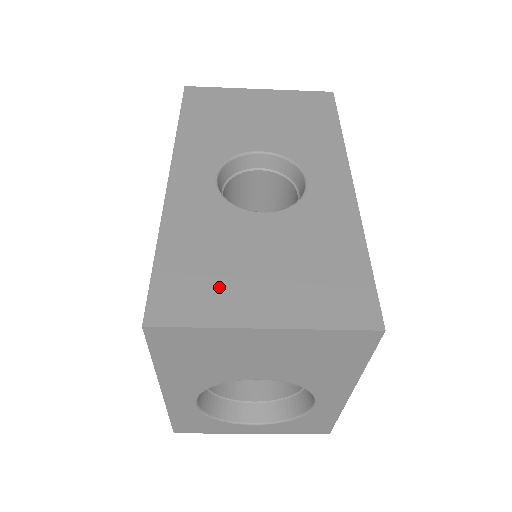
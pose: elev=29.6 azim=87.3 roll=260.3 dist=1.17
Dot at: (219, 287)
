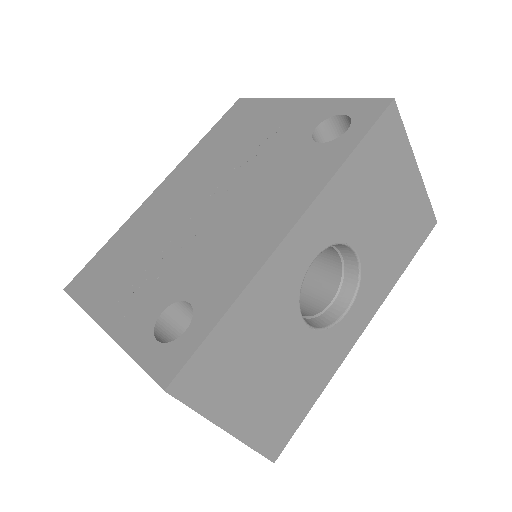
Dot at: (232, 381)
